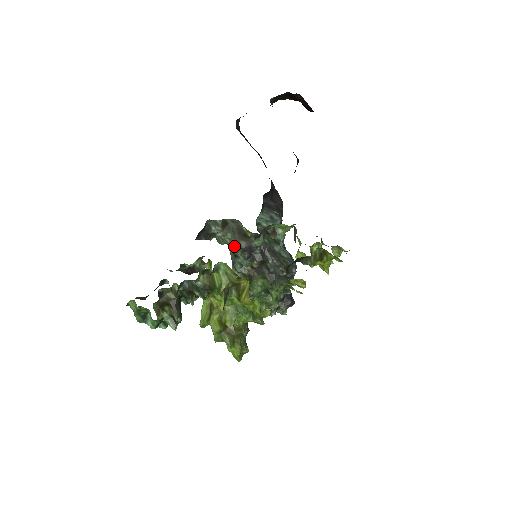
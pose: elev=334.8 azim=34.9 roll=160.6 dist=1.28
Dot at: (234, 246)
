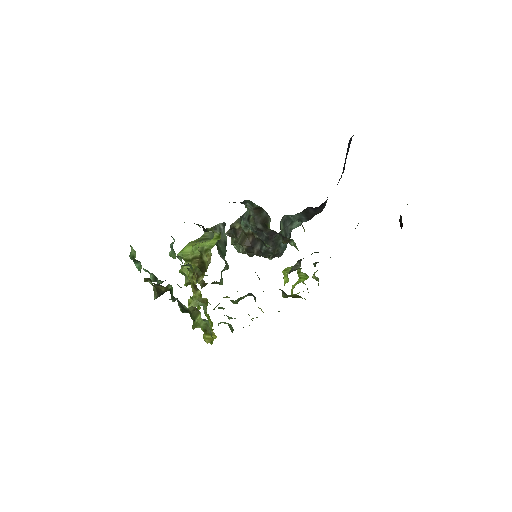
Dot at: (253, 217)
